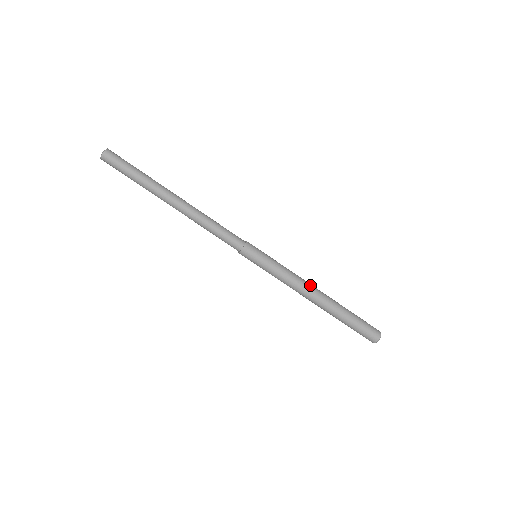
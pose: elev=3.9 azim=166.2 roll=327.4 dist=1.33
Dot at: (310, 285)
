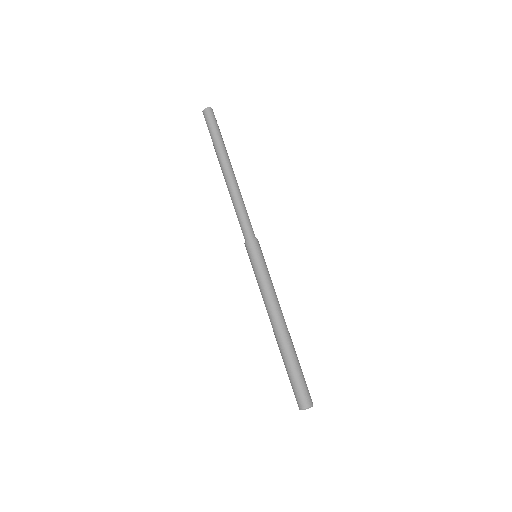
Dot at: occluded
